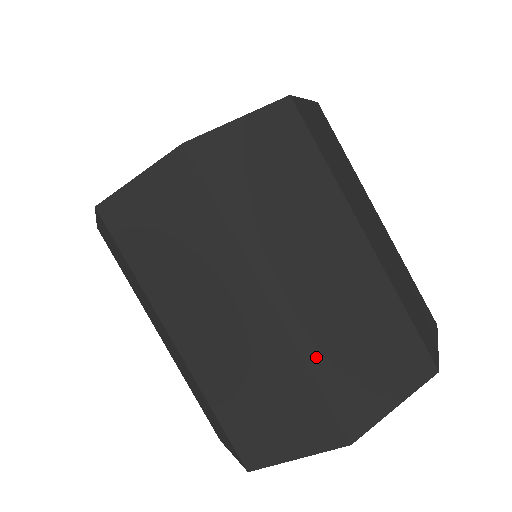
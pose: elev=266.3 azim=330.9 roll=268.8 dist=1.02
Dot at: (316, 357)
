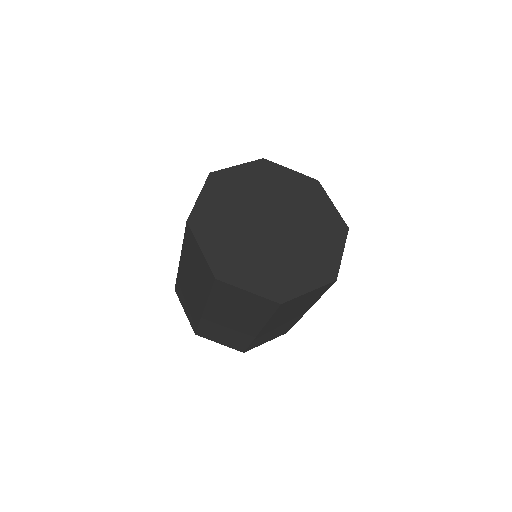
Dot at: (257, 340)
